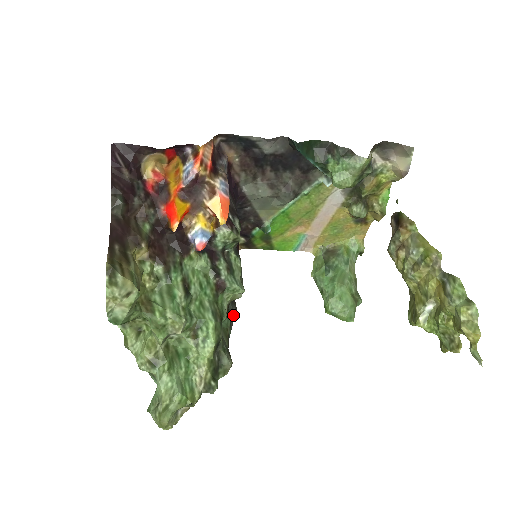
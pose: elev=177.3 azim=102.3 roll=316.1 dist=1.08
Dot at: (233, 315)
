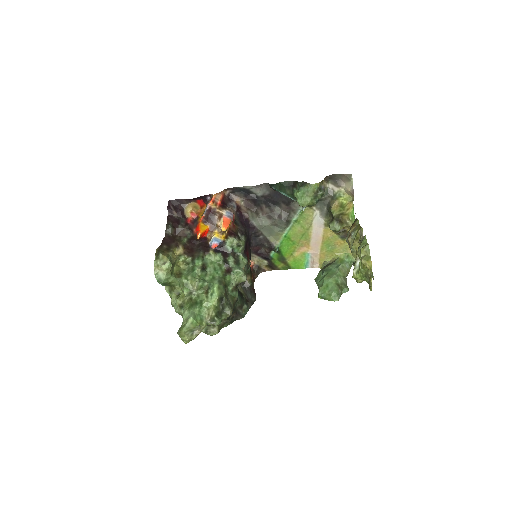
Dot at: (252, 302)
